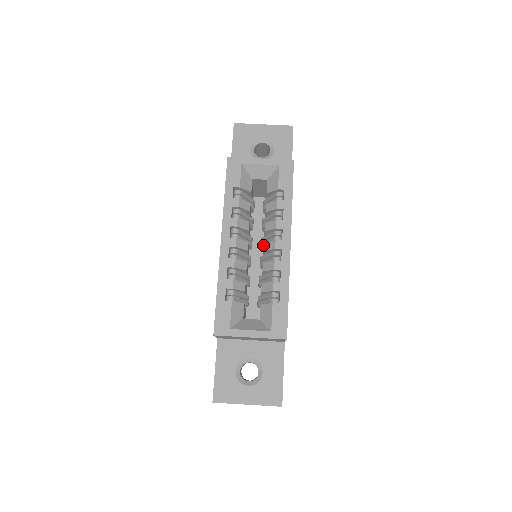
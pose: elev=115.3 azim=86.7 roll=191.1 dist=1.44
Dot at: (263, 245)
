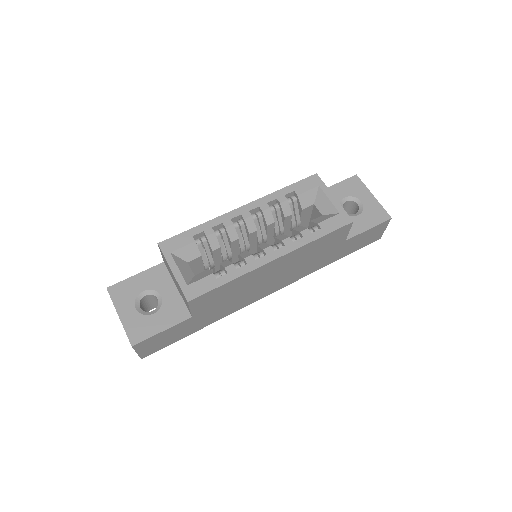
Dot at: occluded
